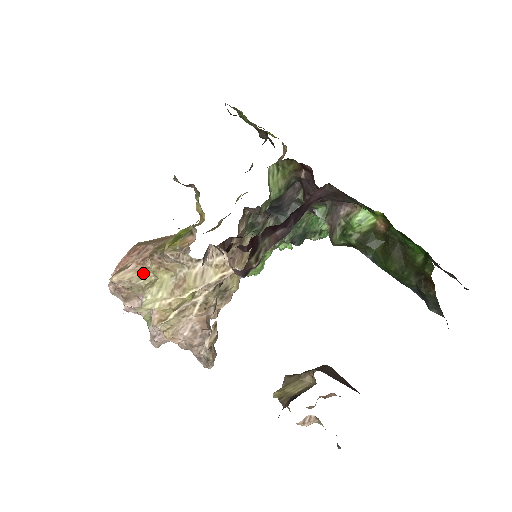
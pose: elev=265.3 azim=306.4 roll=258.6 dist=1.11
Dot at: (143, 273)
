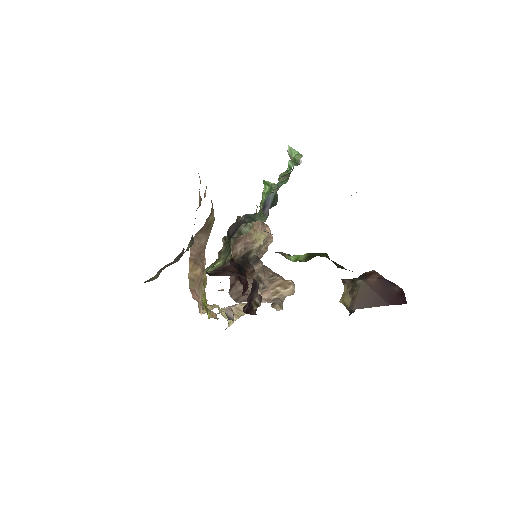
Dot at: (210, 306)
